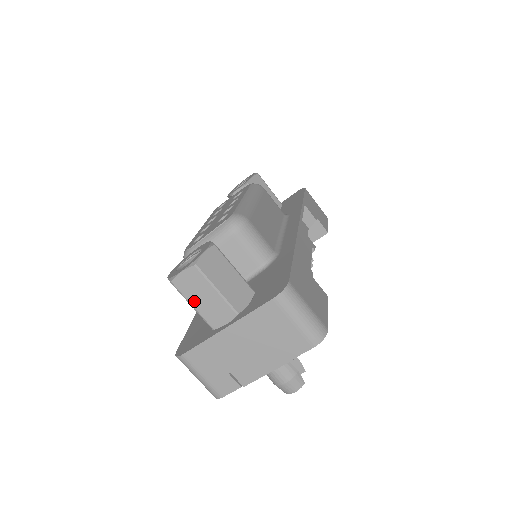
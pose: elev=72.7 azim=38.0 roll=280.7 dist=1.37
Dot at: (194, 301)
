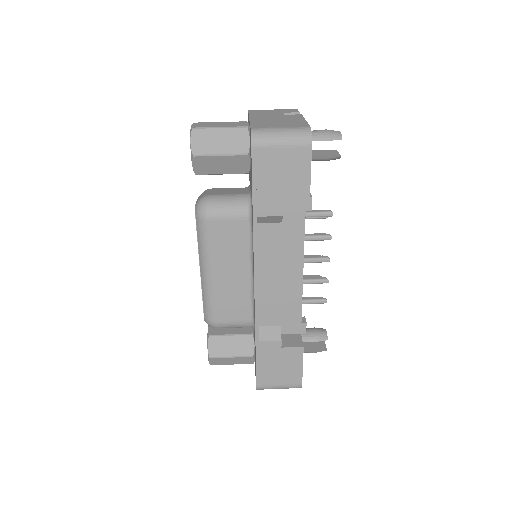
Dot at: (217, 126)
